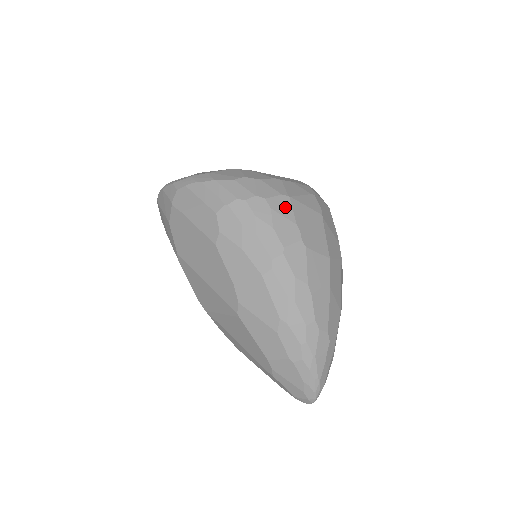
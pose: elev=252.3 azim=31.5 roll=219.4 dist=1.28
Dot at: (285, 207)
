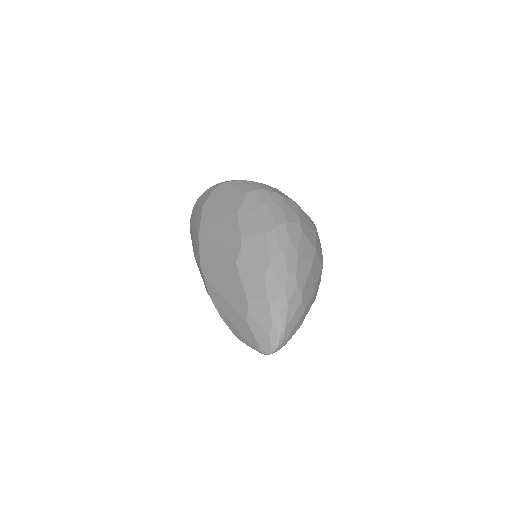
Dot at: (294, 206)
